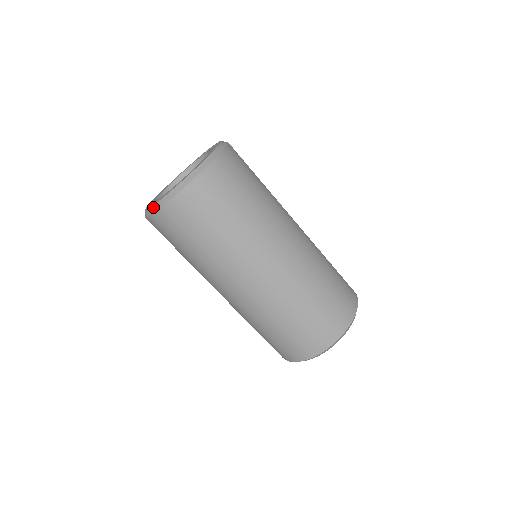
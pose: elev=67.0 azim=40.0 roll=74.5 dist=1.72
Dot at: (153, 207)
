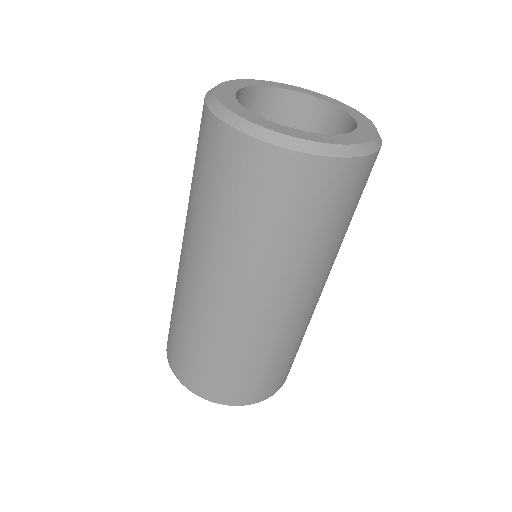
Dot at: (257, 128)
